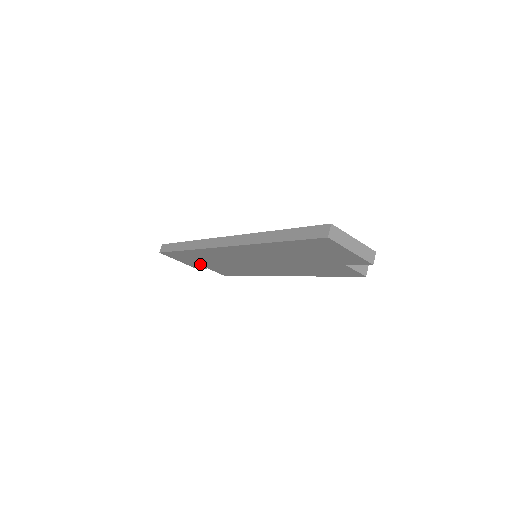
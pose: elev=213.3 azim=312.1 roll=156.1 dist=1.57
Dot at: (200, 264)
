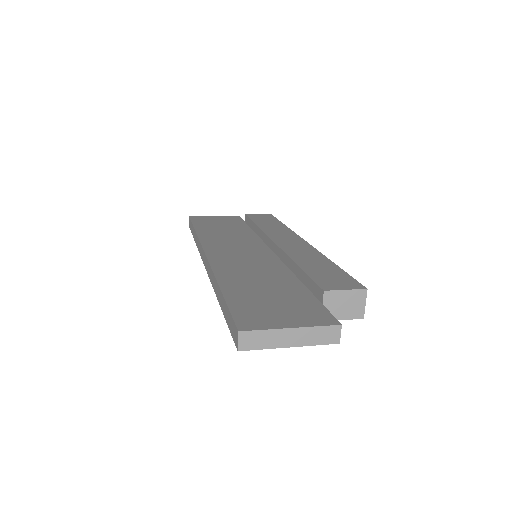
Dot at: occluded
